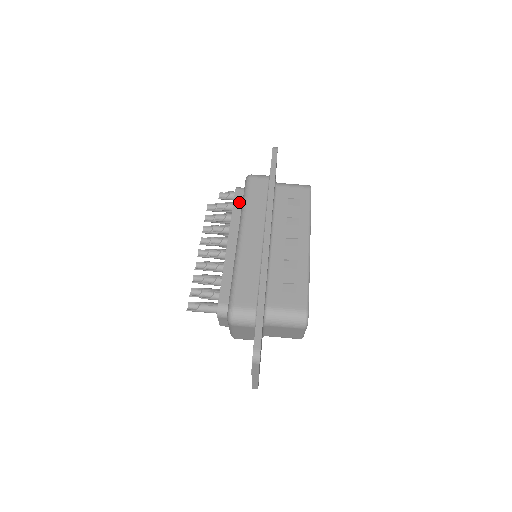
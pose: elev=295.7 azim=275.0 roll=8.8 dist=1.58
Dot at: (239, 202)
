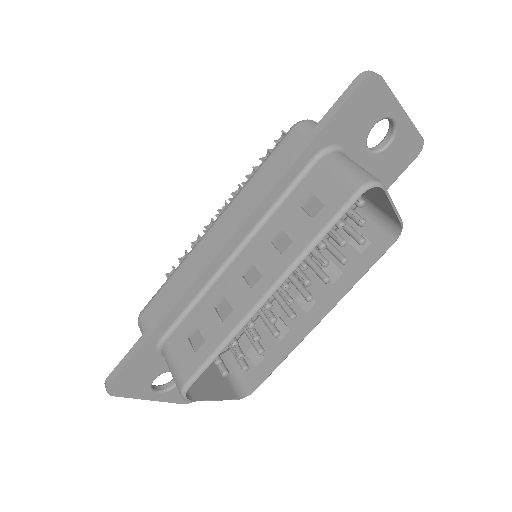
Dot at: occluded
